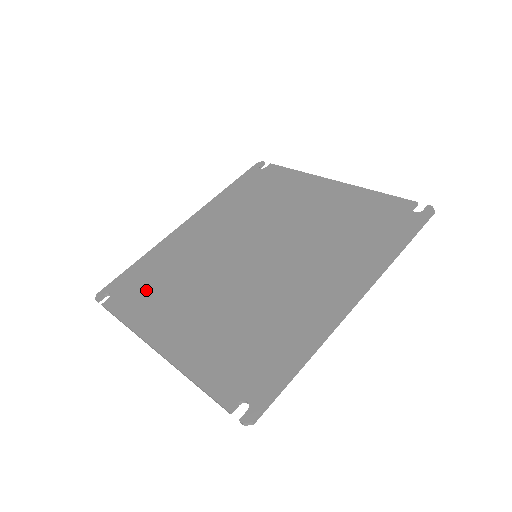
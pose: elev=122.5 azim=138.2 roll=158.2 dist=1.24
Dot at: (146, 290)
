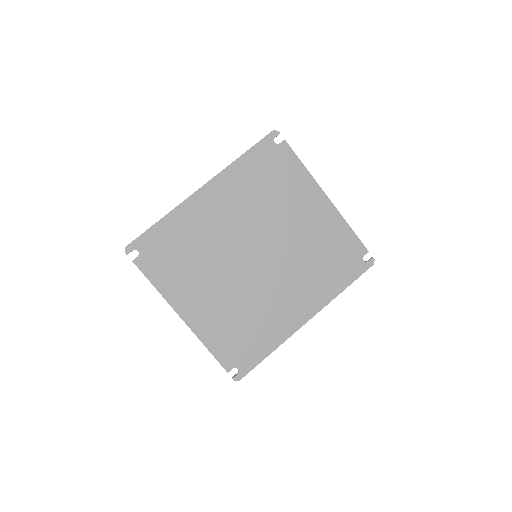
Dot at: (170, 260)
